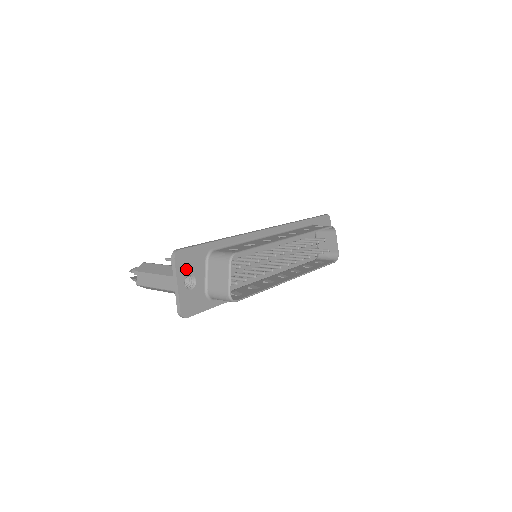
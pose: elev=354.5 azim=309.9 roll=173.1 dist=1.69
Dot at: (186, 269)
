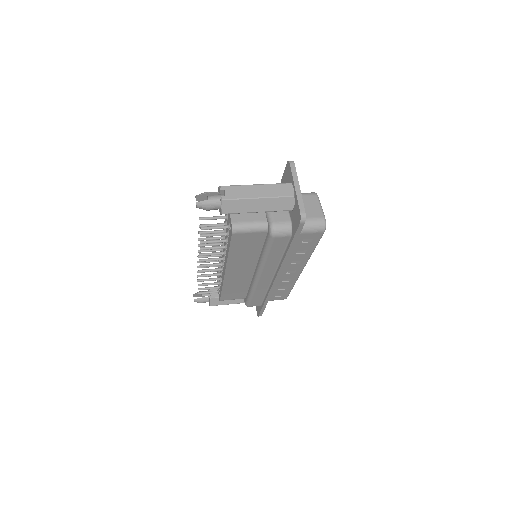
Dot at: occluded
